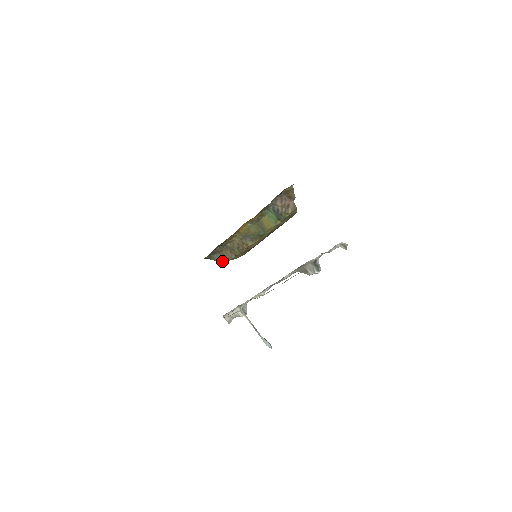
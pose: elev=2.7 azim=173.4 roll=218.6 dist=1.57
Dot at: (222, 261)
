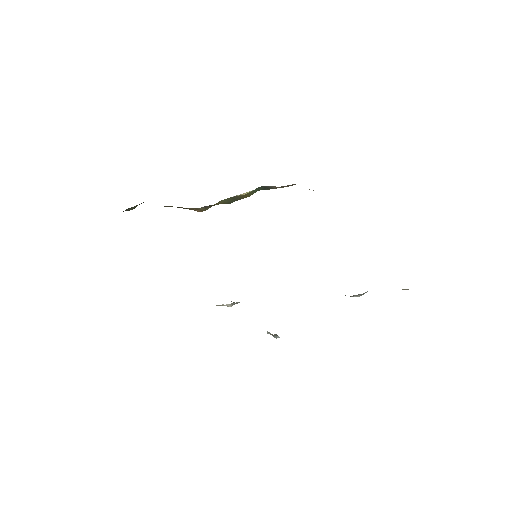
Dot at: (134, 208)
